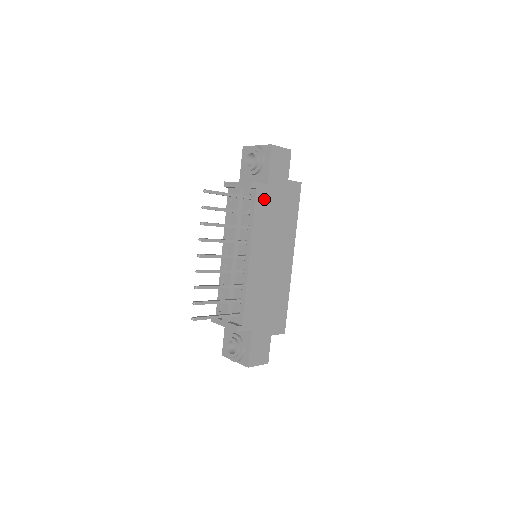
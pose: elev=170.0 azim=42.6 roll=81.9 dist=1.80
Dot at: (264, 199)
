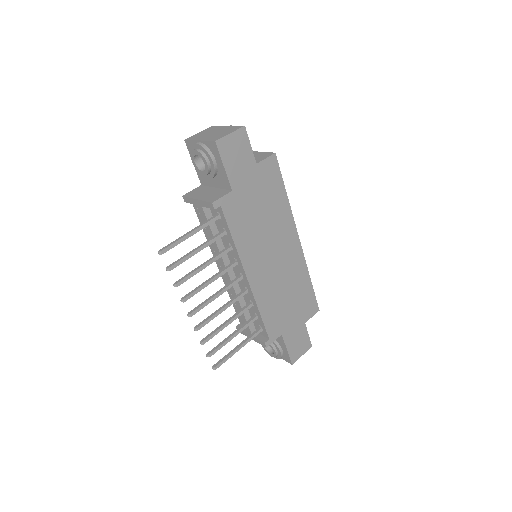
Dot at: (236, 209)
